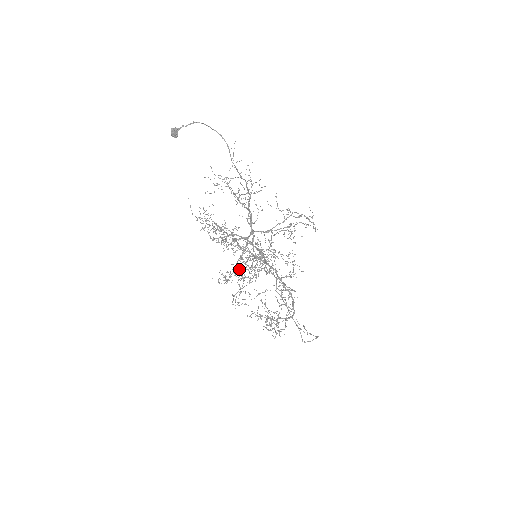
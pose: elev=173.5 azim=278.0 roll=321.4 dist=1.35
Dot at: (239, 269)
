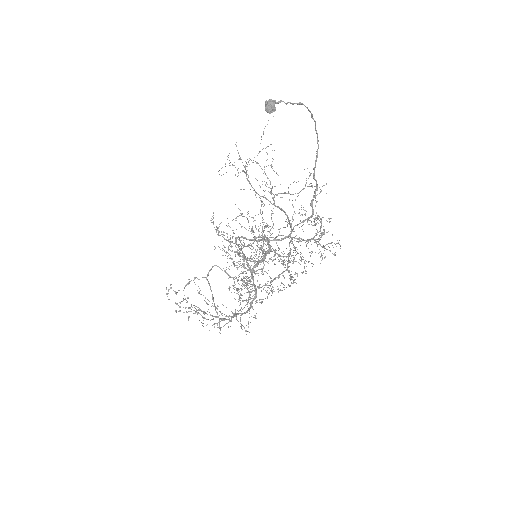
Dot at: (281, 282)
